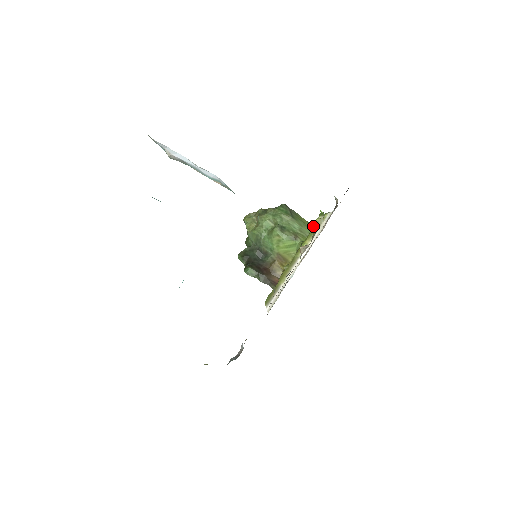
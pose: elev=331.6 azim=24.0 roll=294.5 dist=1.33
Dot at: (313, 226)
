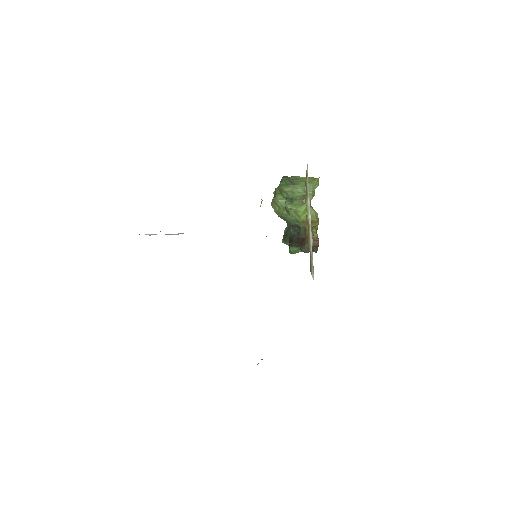
Dot at: occluded
